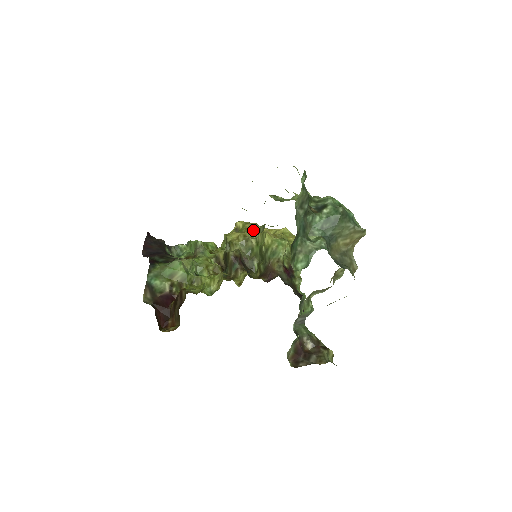
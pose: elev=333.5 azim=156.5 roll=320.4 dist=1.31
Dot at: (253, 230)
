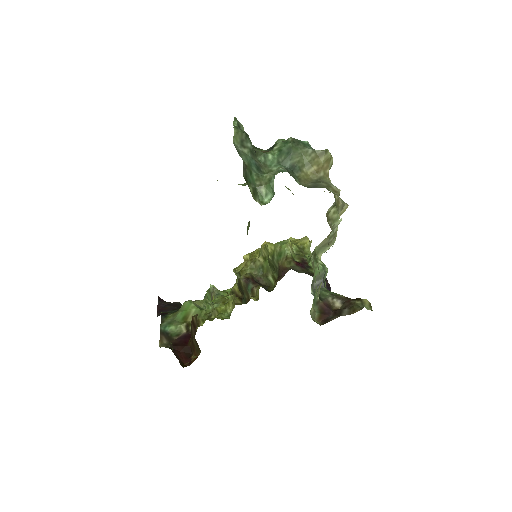
Dot at: (258, 252)
